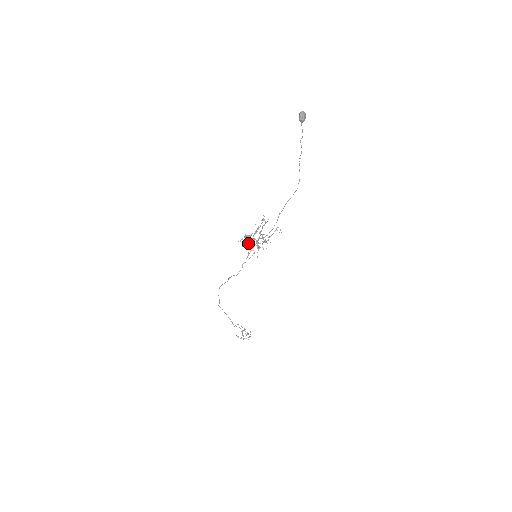
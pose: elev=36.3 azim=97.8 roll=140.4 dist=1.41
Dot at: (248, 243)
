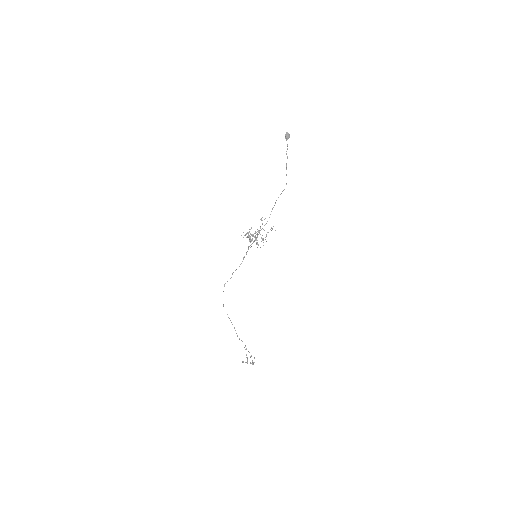
Dot at: (248, 237)
